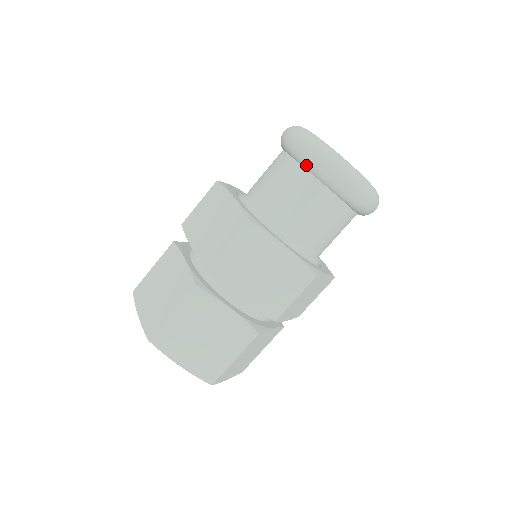
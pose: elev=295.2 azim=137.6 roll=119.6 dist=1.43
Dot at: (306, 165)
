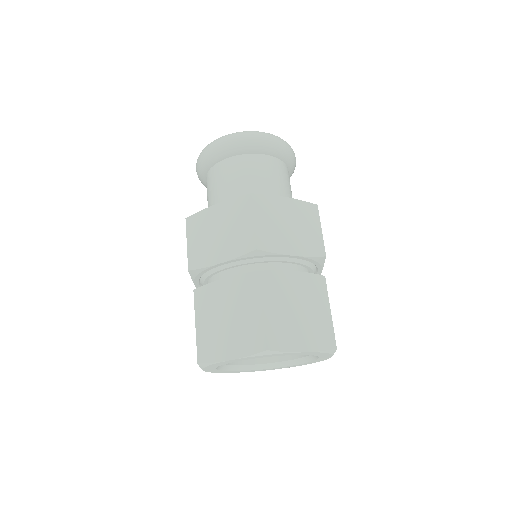
Dot at: (243, 150)
